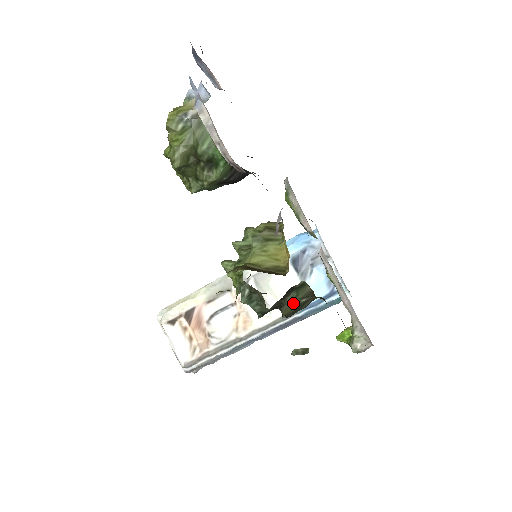
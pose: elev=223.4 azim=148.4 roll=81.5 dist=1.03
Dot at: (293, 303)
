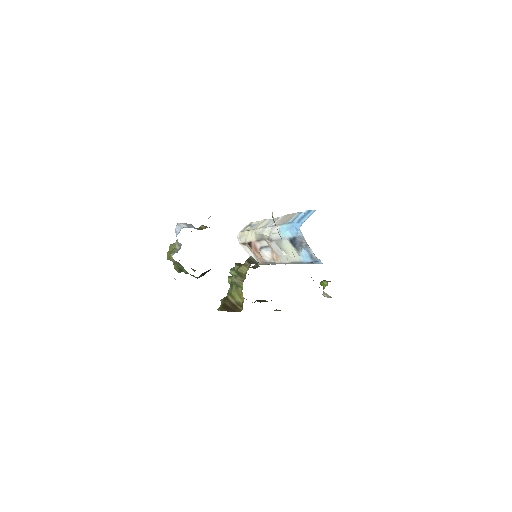
Dot at: (263, 301)
